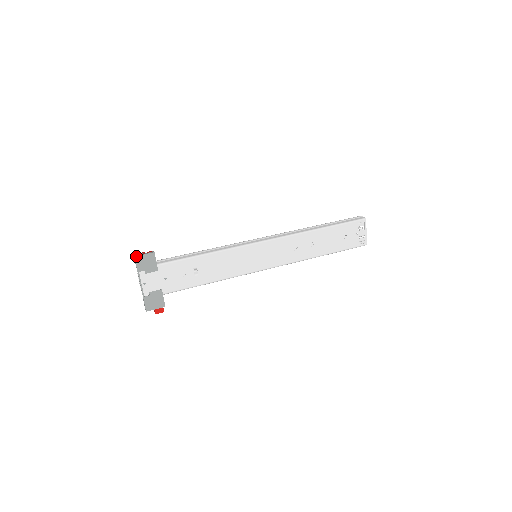
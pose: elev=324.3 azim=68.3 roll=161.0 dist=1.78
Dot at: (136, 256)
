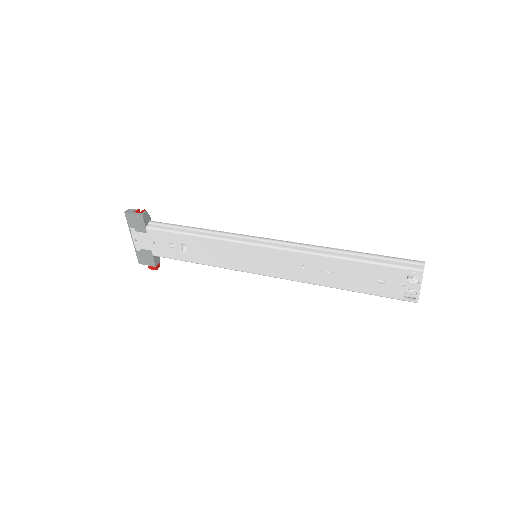
Dot at: (126, 212)
